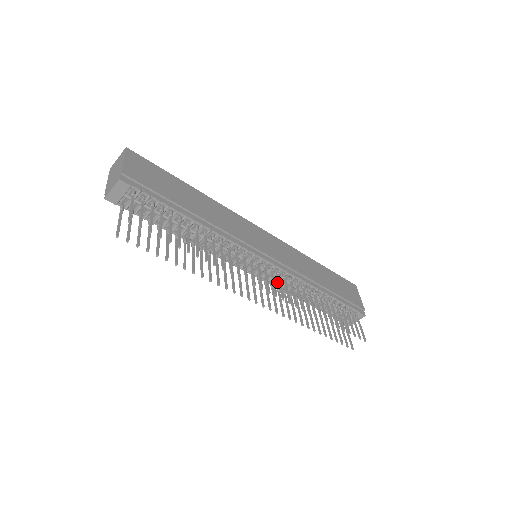
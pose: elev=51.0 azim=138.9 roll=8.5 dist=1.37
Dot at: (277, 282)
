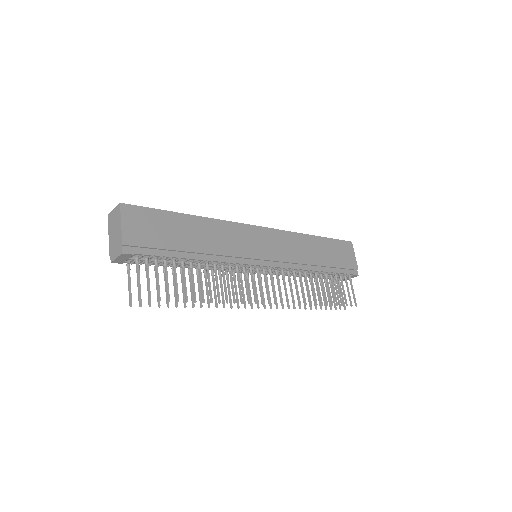
Dot at: occluded
